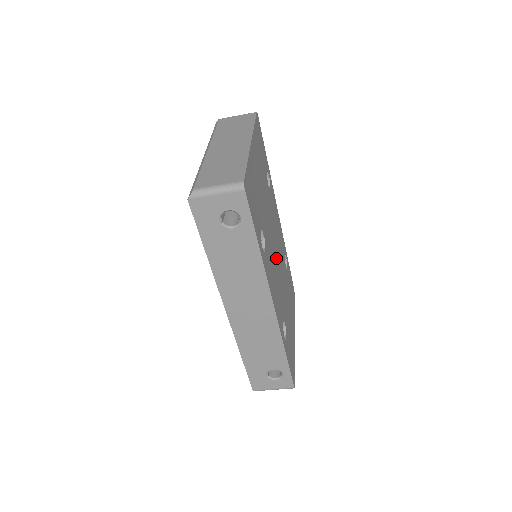
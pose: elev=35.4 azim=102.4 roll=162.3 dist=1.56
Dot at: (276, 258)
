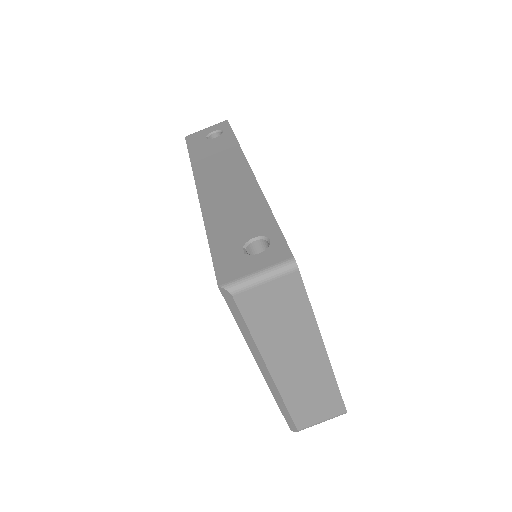
Dot at: occluded
